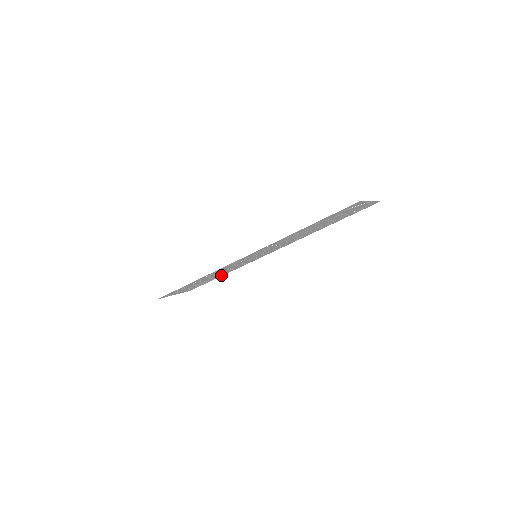
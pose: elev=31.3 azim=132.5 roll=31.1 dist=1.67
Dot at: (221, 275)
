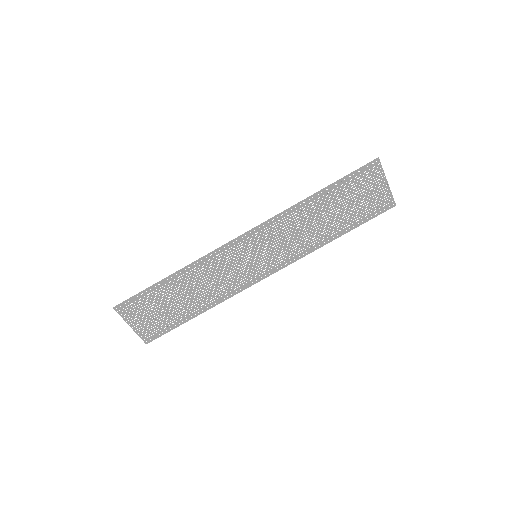
Dot at: (200, 309)
